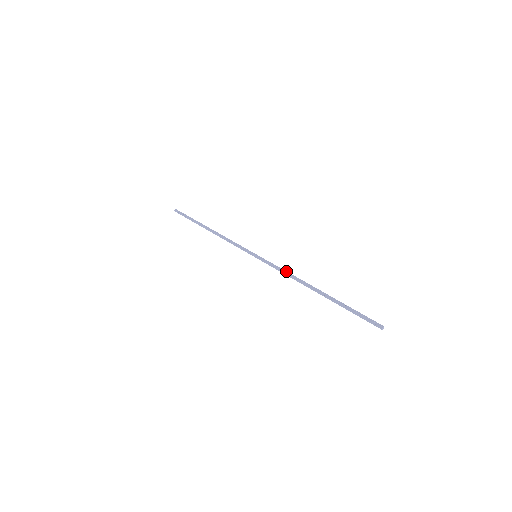
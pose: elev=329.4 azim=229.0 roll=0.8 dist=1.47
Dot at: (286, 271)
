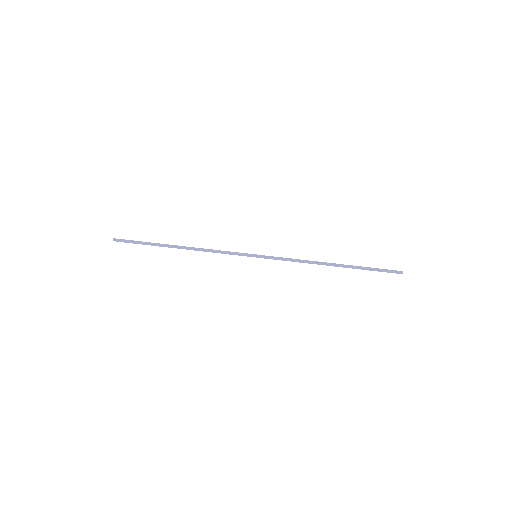
Dot at: (296, 259)
